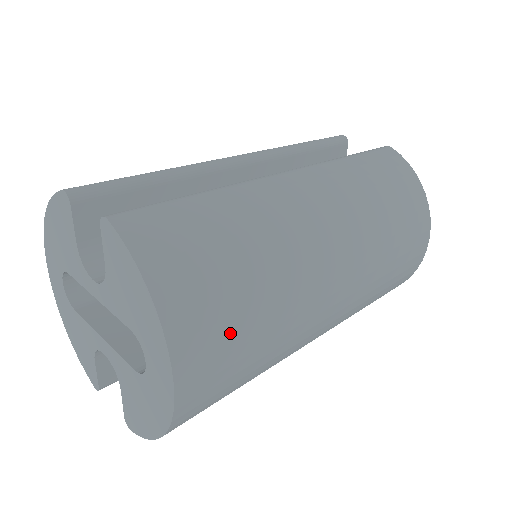
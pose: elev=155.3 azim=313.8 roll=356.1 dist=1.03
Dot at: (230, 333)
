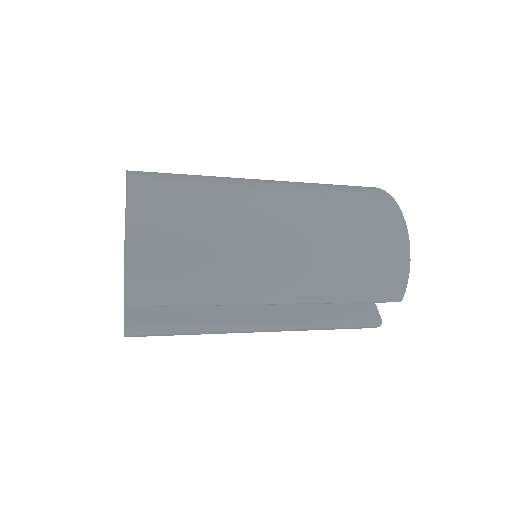
Dot at: (171, 185)
